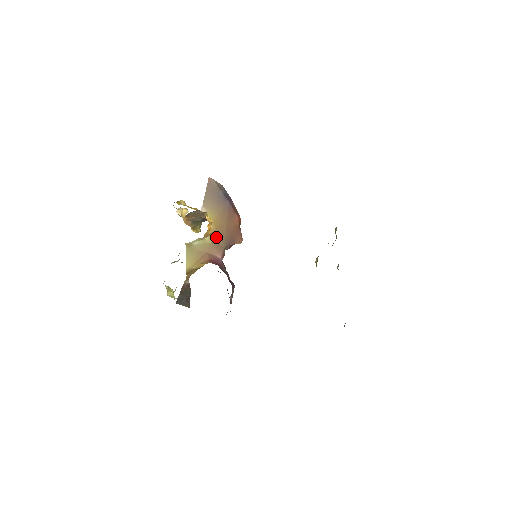
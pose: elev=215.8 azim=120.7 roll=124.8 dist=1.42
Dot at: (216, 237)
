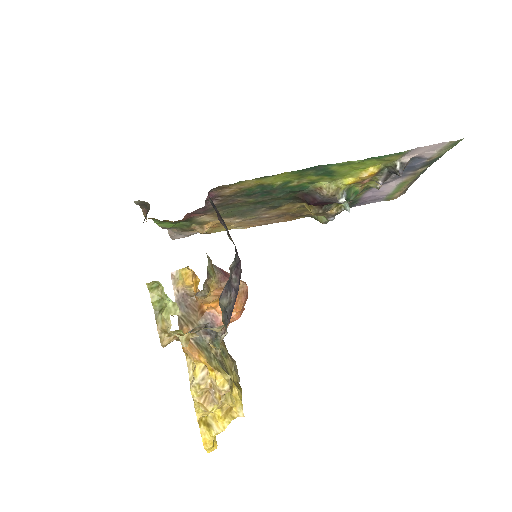
Dot at: occluded
